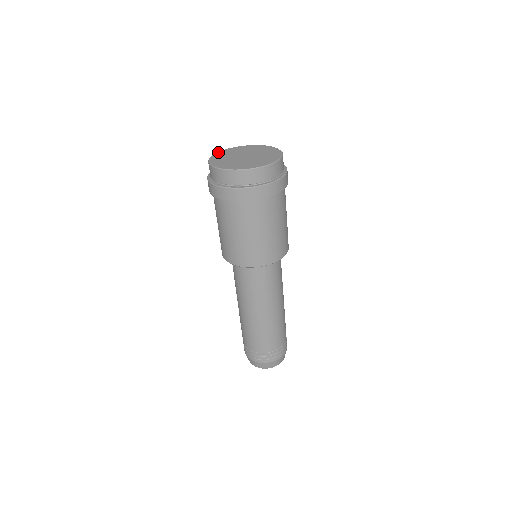
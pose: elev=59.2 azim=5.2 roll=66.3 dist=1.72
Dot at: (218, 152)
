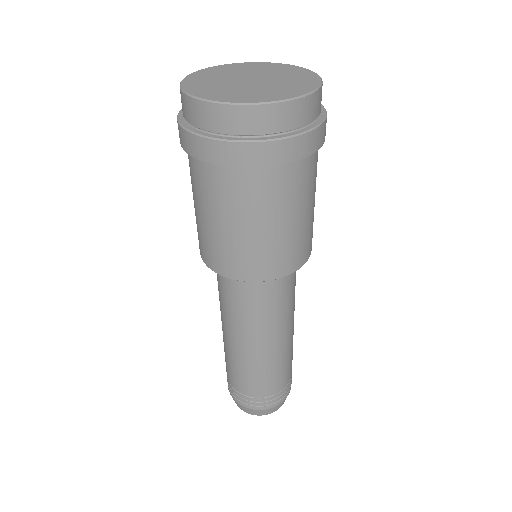
Dot at: (247, 62)
